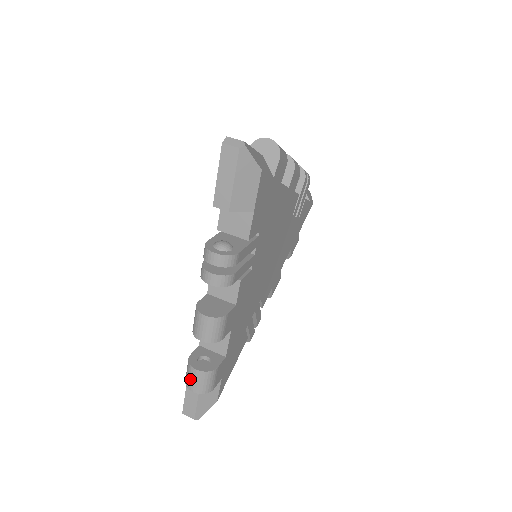
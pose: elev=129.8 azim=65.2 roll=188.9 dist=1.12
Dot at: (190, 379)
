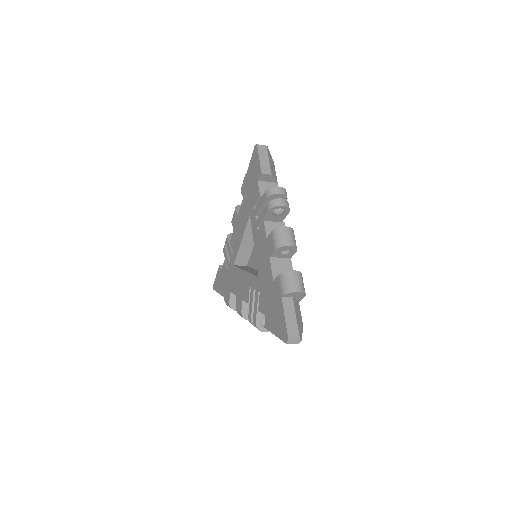
Dot at: (292, 282)
